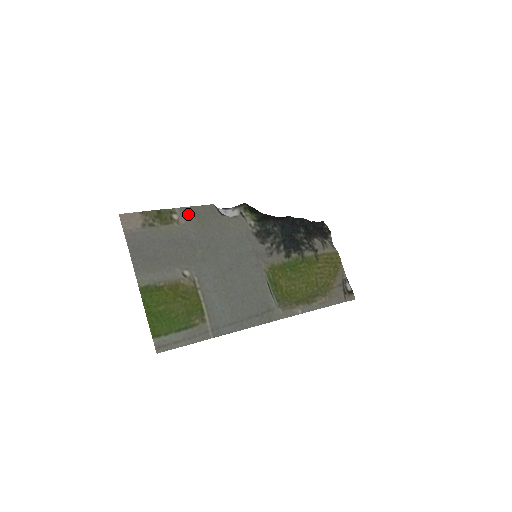
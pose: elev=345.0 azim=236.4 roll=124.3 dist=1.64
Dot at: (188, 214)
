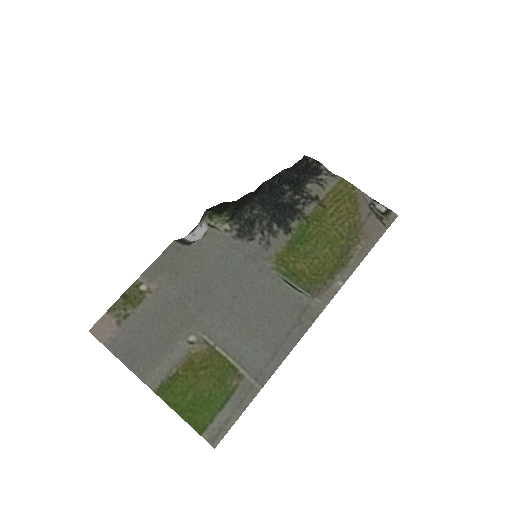
Dot at: (154, 274)
